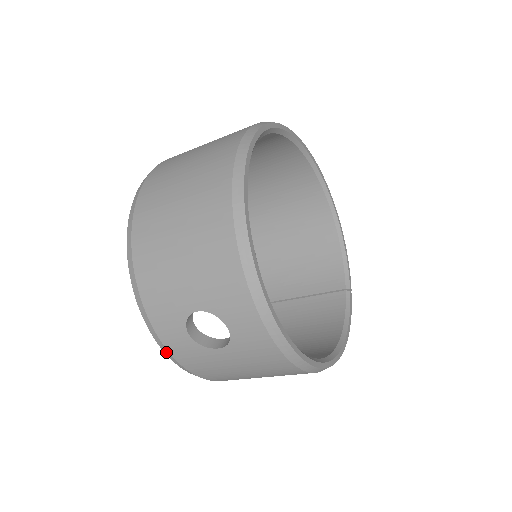
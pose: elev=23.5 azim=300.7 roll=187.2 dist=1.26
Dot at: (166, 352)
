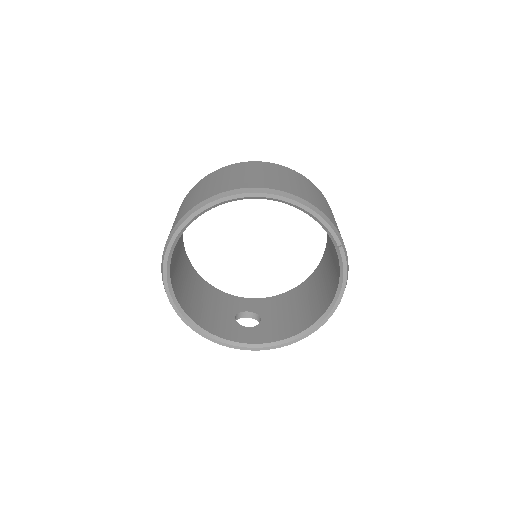
Dot at: occluded
